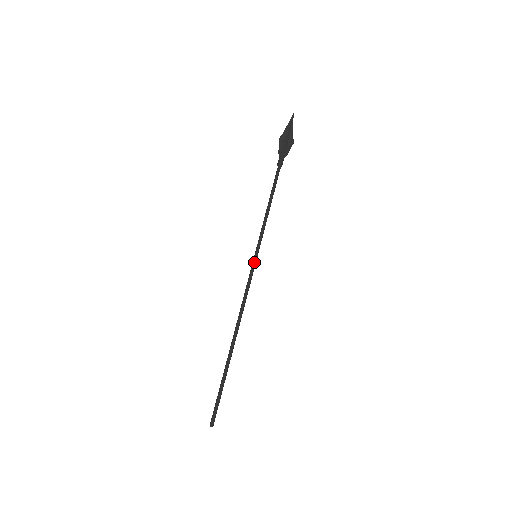
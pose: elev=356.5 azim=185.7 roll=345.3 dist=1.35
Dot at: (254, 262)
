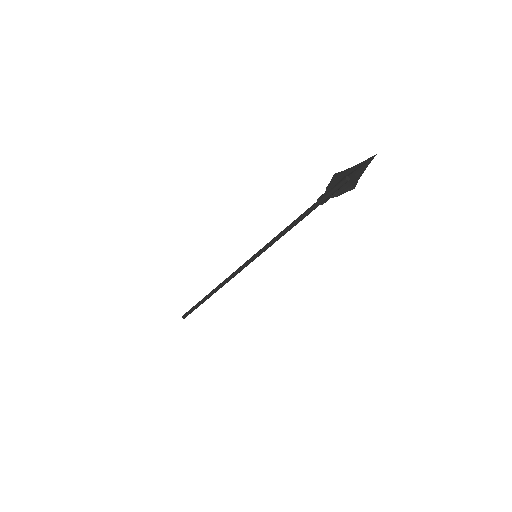
Dot at: (252, 260)
